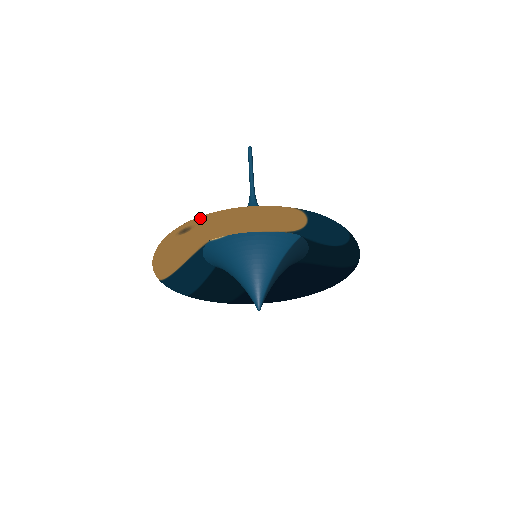
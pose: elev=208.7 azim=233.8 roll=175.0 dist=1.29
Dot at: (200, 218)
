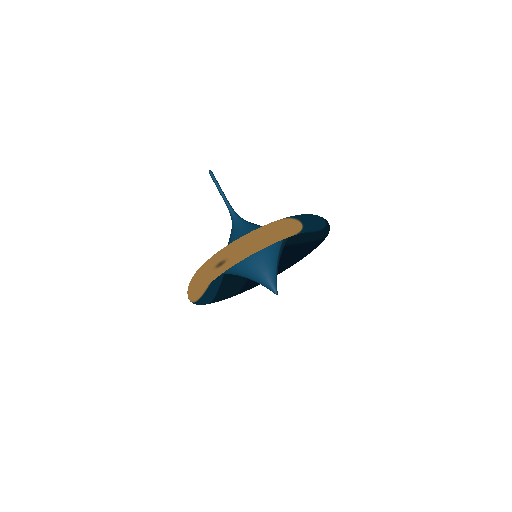
Dot at: (228, 251)
